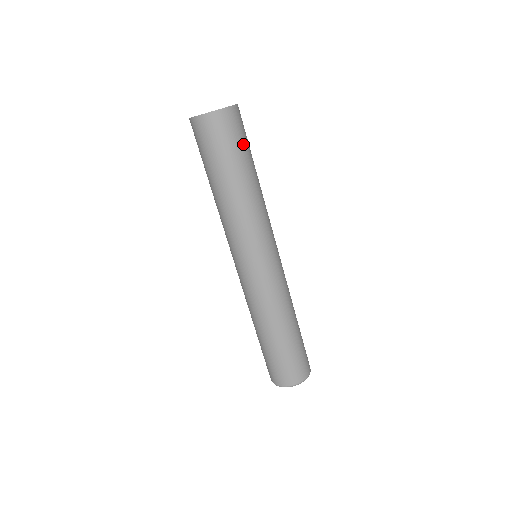
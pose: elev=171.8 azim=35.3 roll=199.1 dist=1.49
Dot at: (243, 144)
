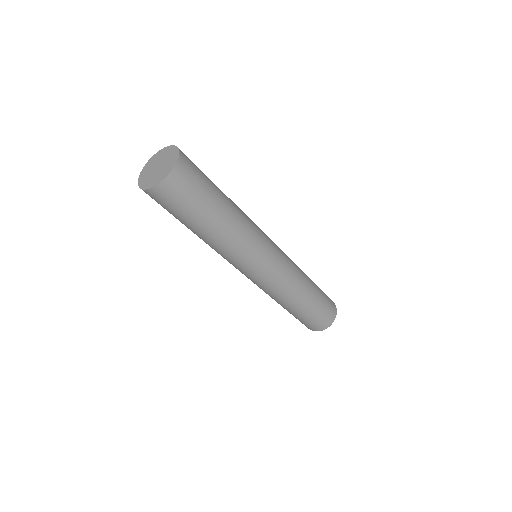
Dot at: (201, 195)
